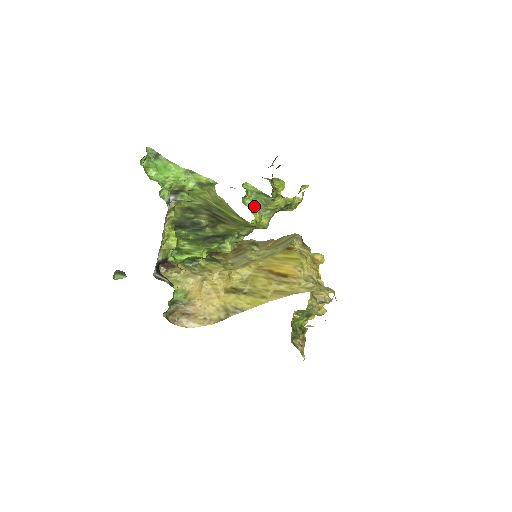
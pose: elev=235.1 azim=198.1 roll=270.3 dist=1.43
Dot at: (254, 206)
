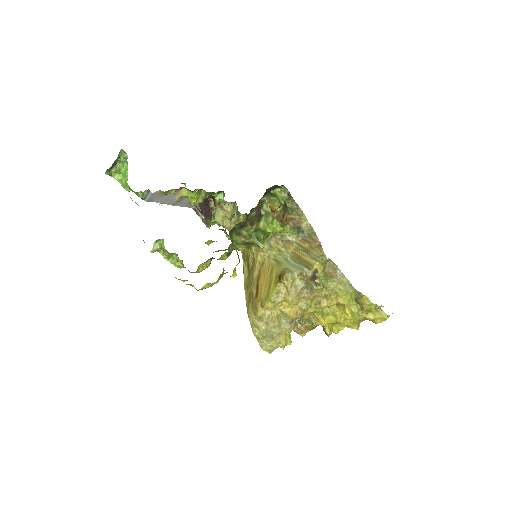
Dot at: occluded
